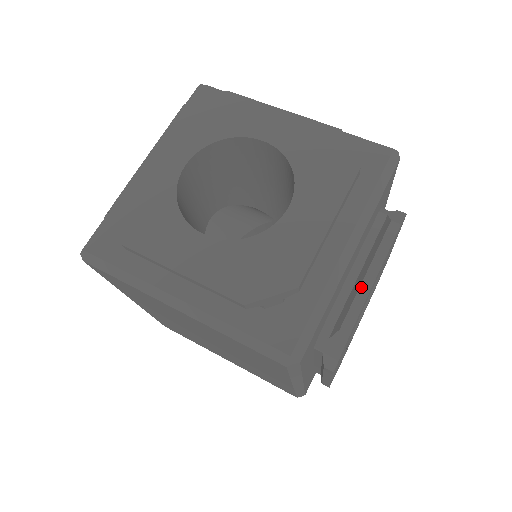
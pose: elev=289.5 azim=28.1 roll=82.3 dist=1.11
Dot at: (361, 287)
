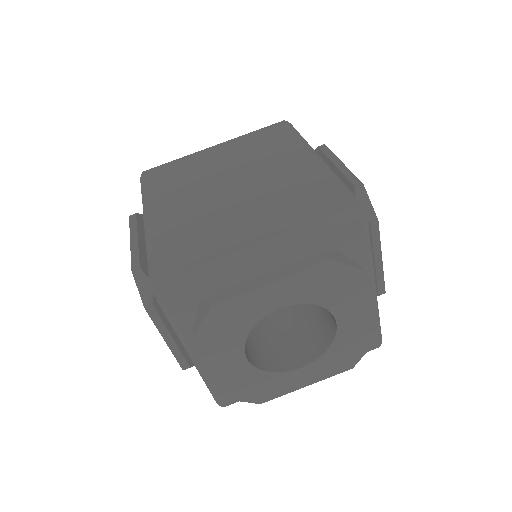
Dot at: (377, 271)
